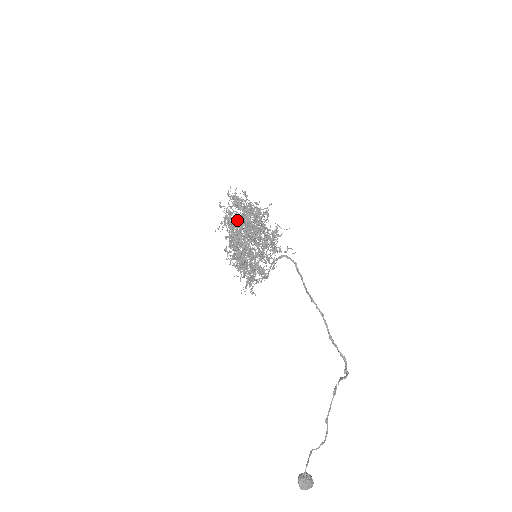
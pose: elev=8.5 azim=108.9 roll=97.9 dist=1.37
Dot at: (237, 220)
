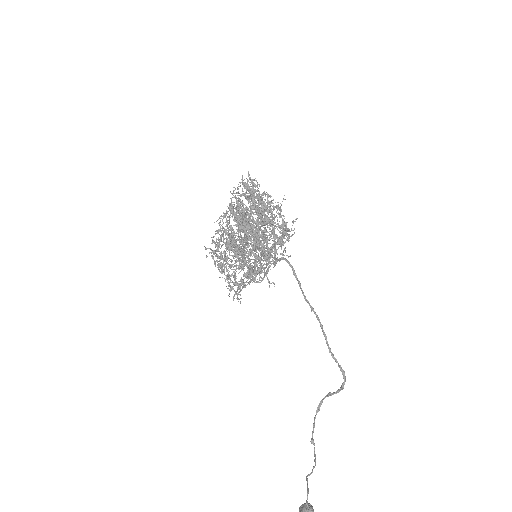
Dot at: (250, 212)
